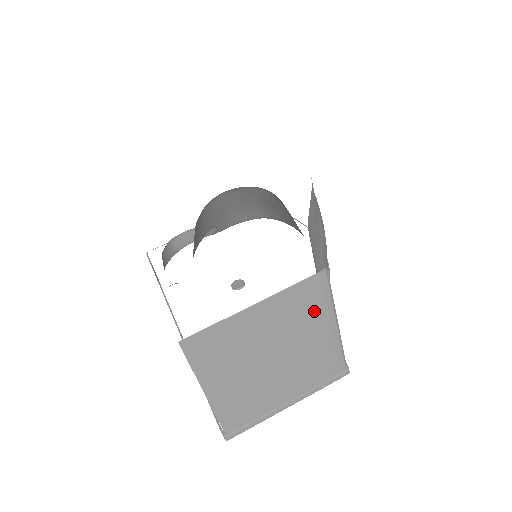
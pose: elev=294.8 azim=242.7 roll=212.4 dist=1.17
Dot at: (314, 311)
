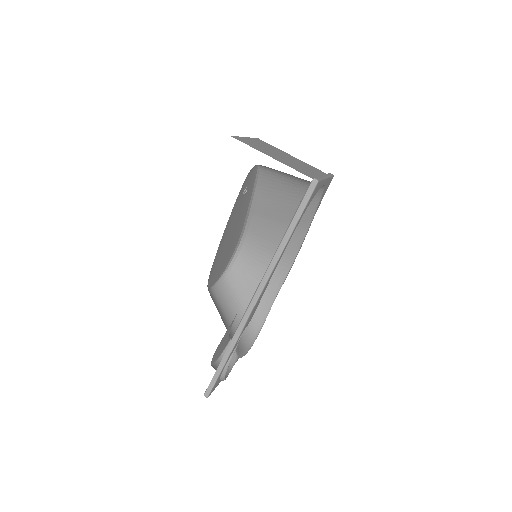
Dot at: occluded
